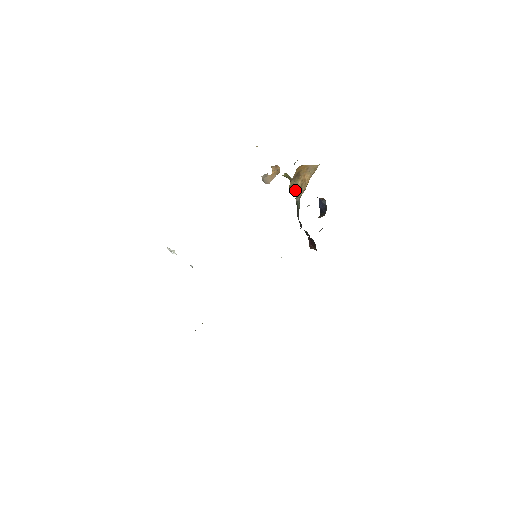
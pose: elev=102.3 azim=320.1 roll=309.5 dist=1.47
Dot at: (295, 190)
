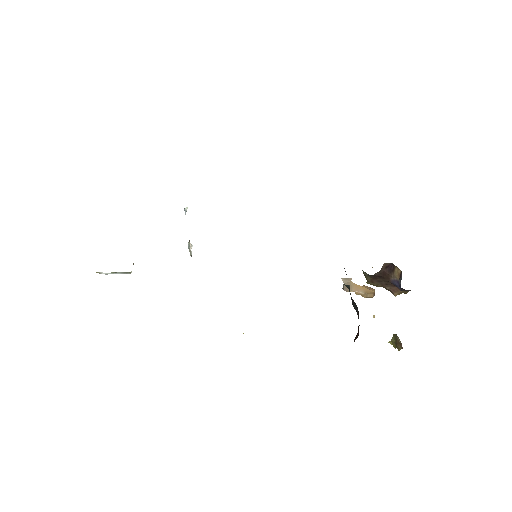
Dot at: occluded
